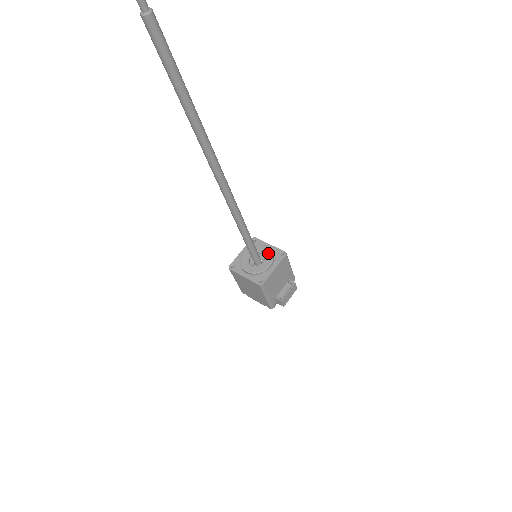
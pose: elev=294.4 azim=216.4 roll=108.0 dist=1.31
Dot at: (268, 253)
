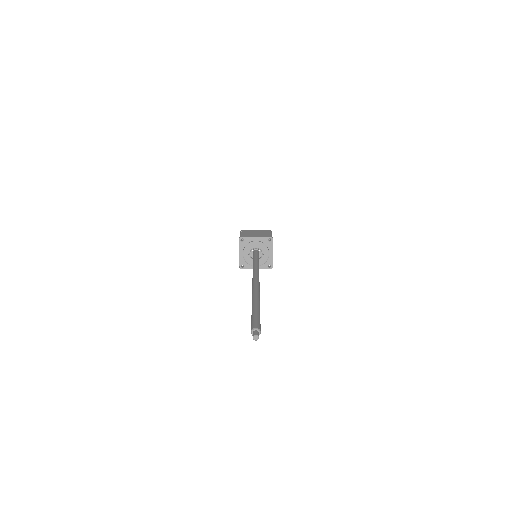
Dot at: (264, 259)
